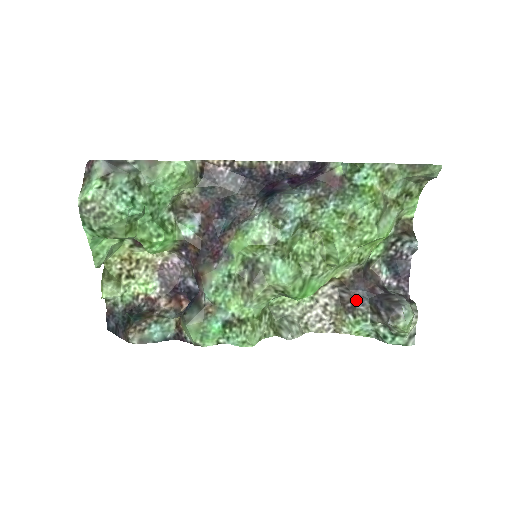
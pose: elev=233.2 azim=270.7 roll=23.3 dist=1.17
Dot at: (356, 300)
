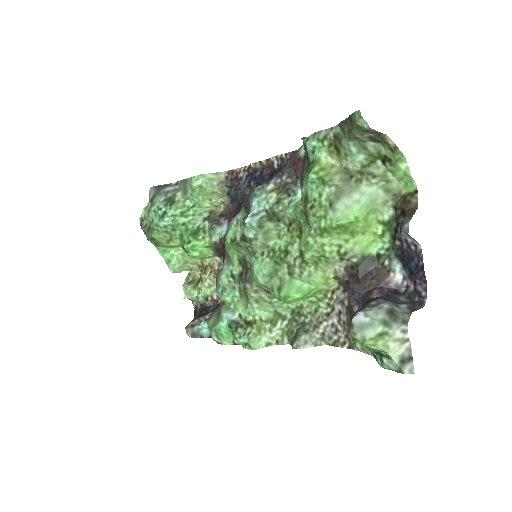
Dot at: (354, 306)
